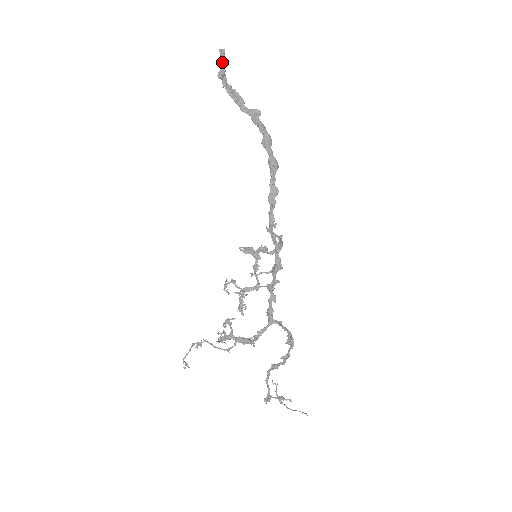
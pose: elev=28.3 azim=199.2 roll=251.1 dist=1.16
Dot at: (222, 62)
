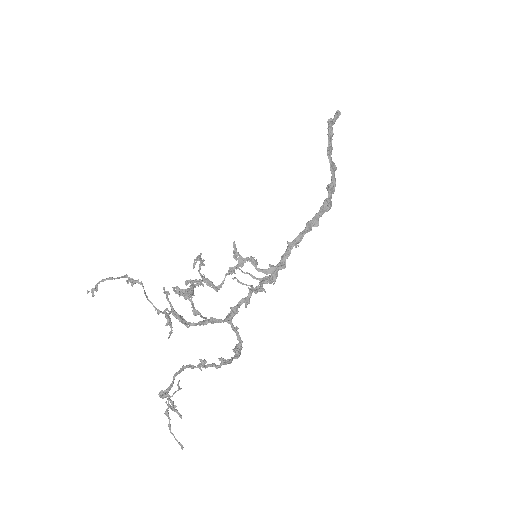
Dot at: (337, 117)
